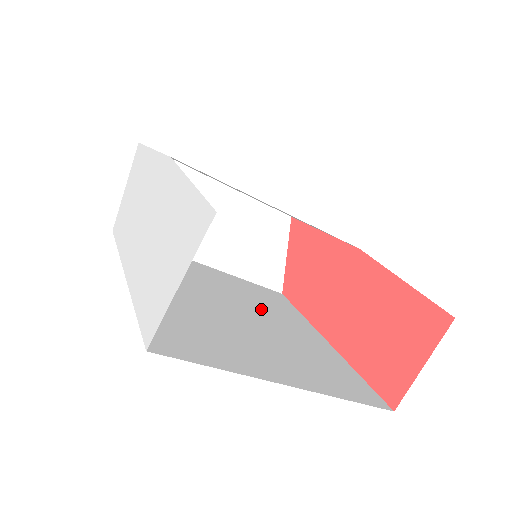
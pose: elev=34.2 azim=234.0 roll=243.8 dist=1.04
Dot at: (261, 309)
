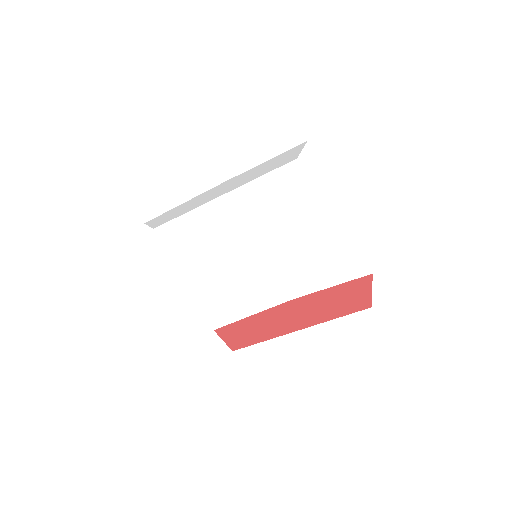
Dot at: occluded
